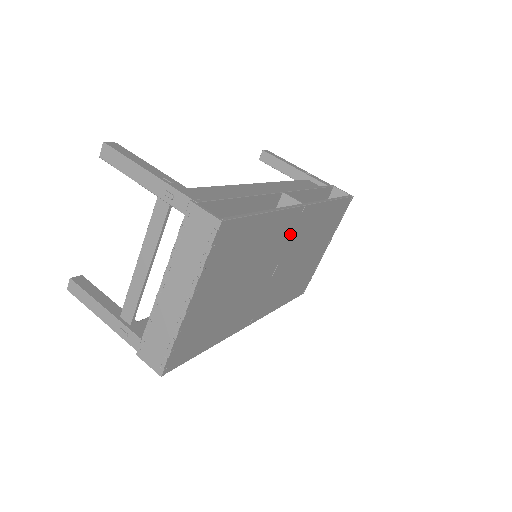
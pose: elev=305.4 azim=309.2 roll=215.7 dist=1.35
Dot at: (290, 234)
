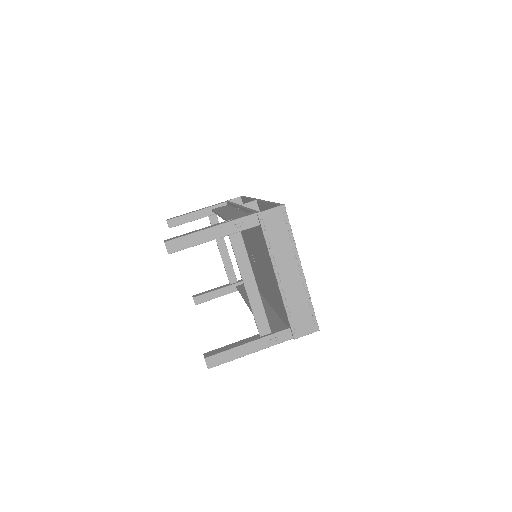
Dot at: occluded
